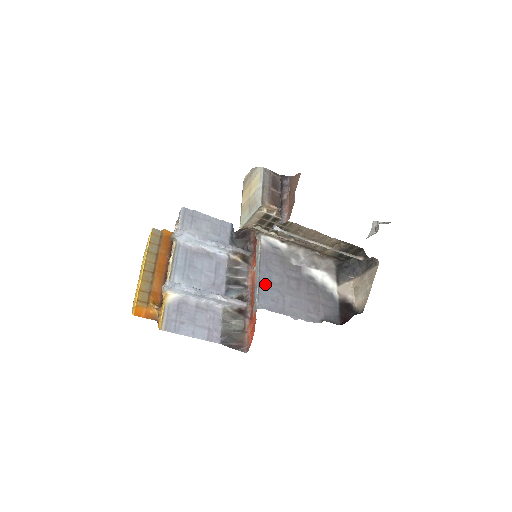
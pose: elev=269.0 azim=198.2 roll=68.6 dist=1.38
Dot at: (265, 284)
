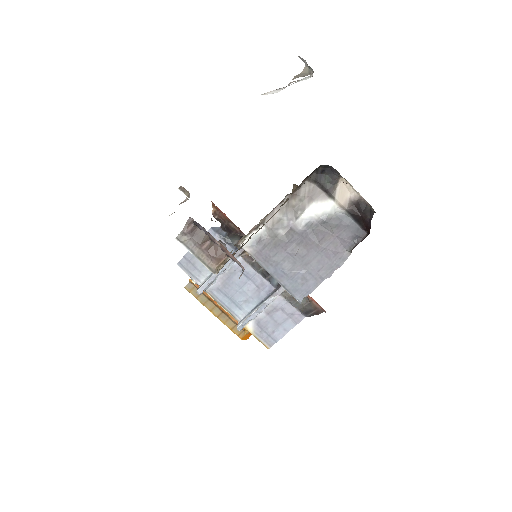
Dot at: (285, 279)
